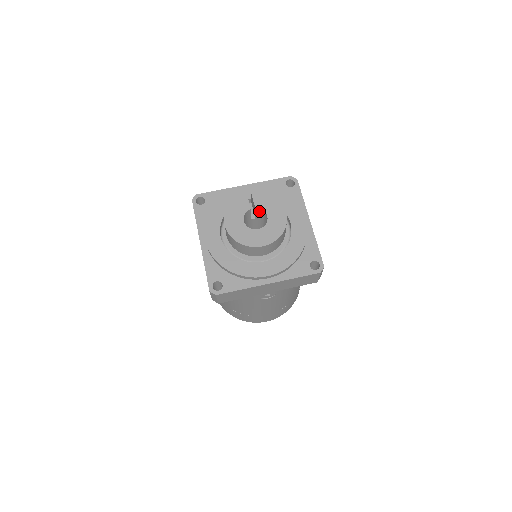
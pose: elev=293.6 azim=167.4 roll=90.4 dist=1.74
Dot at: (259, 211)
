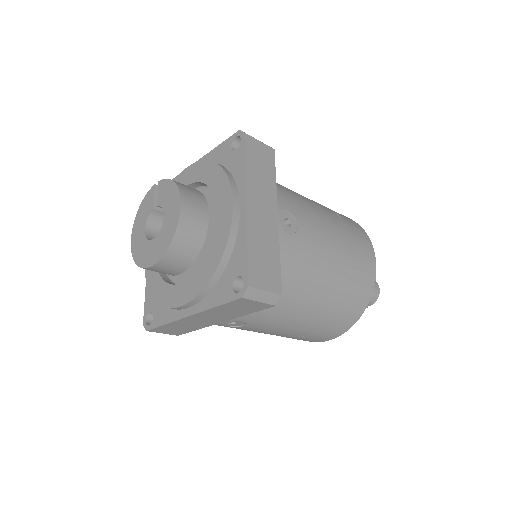
Dot at: occluded
